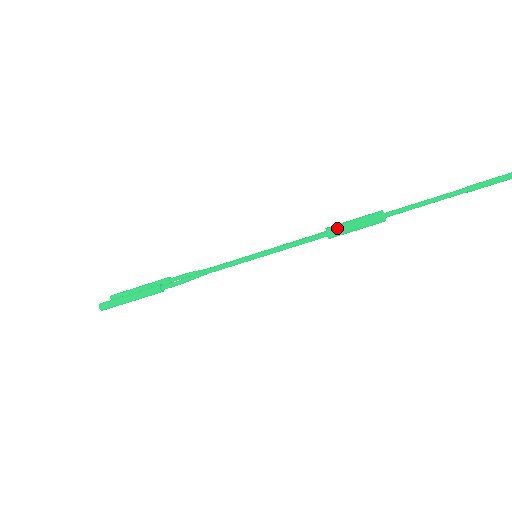
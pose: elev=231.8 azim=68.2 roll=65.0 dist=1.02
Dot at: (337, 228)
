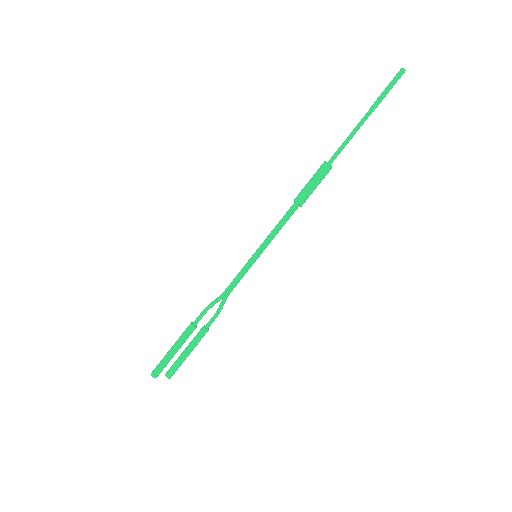
Dot at: (300, 193)
